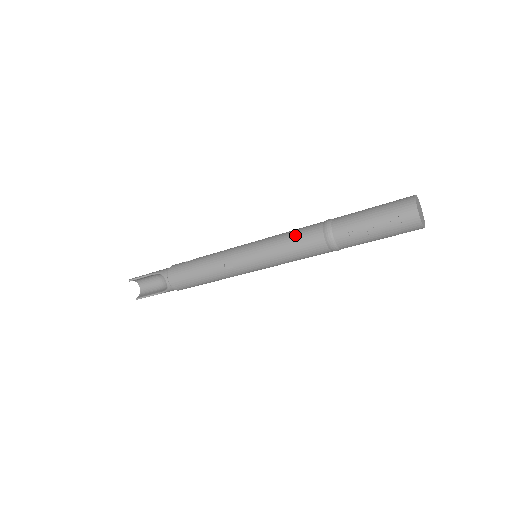
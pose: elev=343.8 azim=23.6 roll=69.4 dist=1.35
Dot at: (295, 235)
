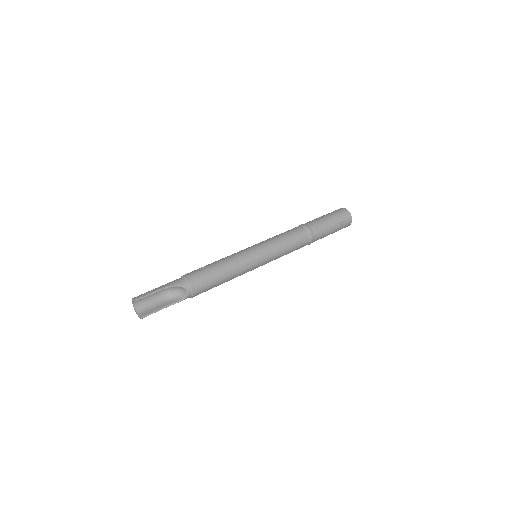
Dot at: (291, 237)
